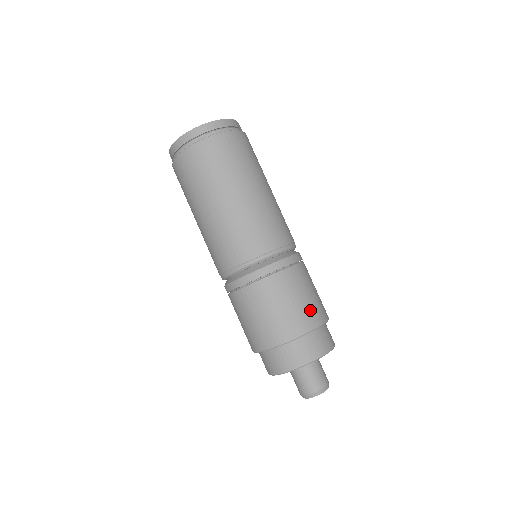
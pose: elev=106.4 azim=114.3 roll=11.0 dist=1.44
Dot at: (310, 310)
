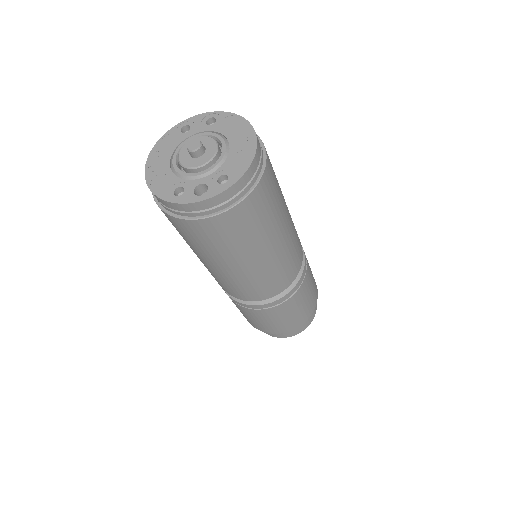
Dot at: (301, 316)
